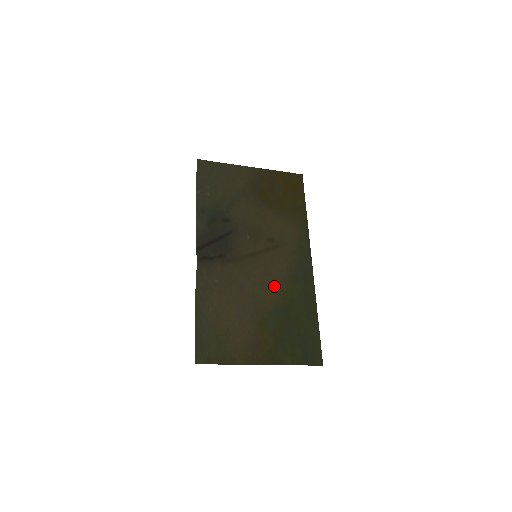
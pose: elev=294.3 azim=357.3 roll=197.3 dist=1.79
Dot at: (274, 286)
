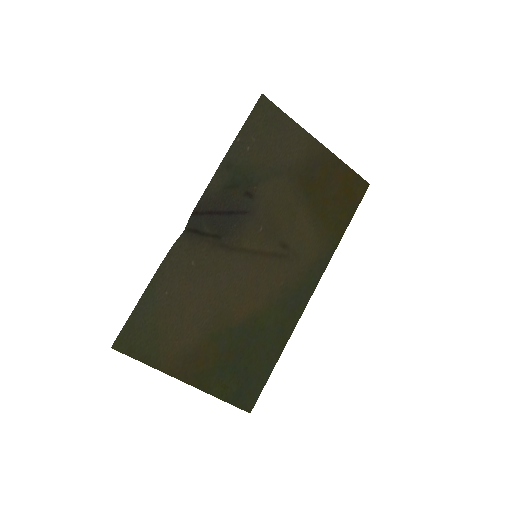
Dot at: (254, 301)
